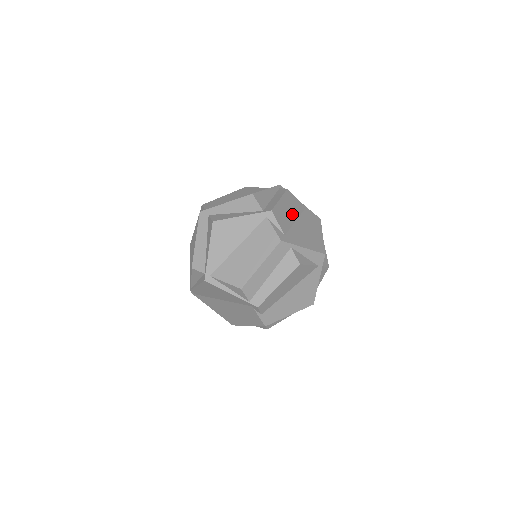
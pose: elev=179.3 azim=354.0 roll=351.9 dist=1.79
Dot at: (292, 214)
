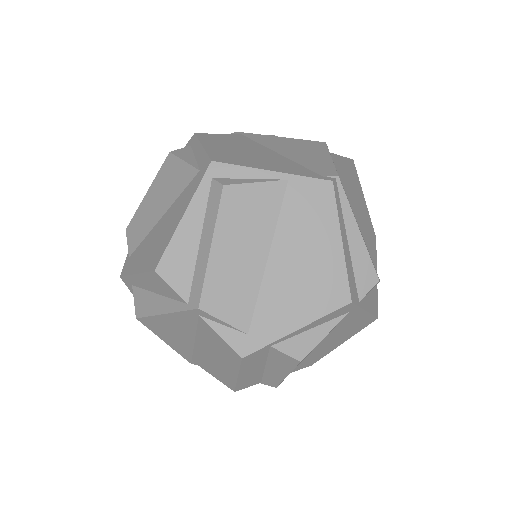
Dot at: (254, 250)
